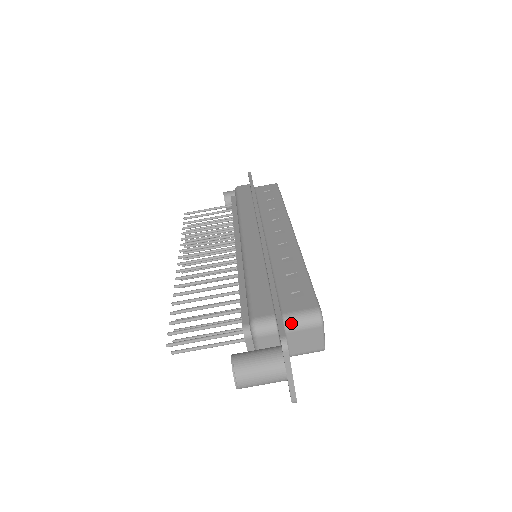
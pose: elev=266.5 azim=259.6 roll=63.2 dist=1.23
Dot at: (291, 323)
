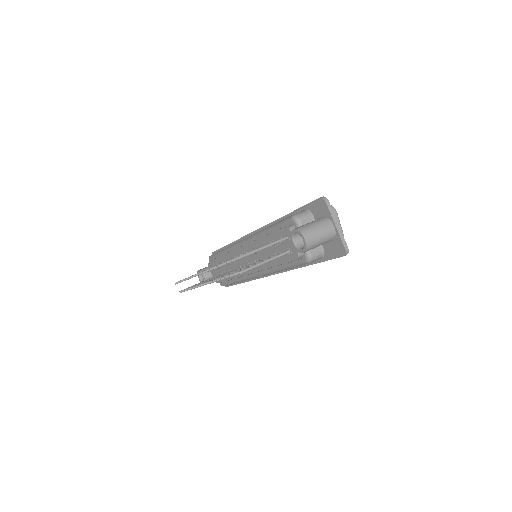
Dot at: occluded
